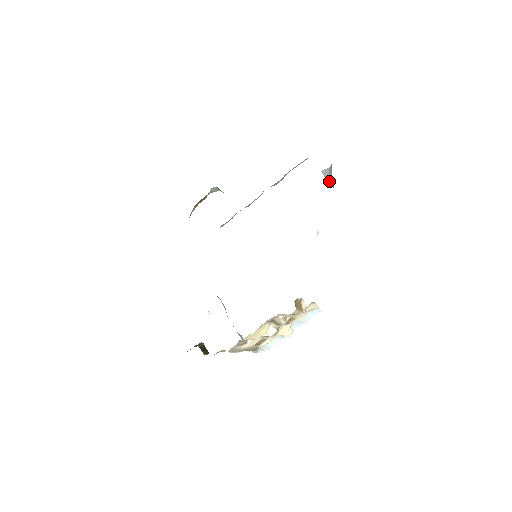
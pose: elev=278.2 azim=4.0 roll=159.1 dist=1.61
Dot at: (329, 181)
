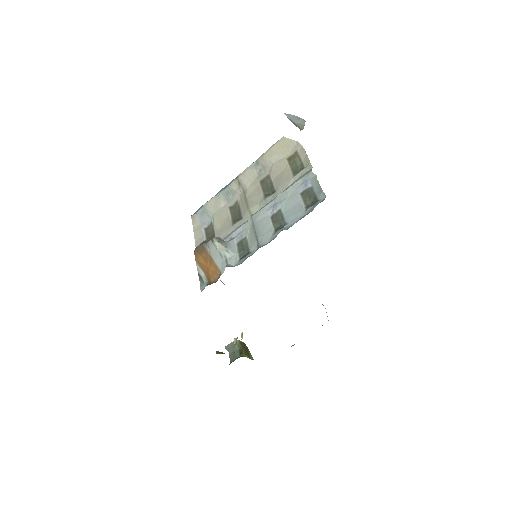
Dot at: (295, 125)
